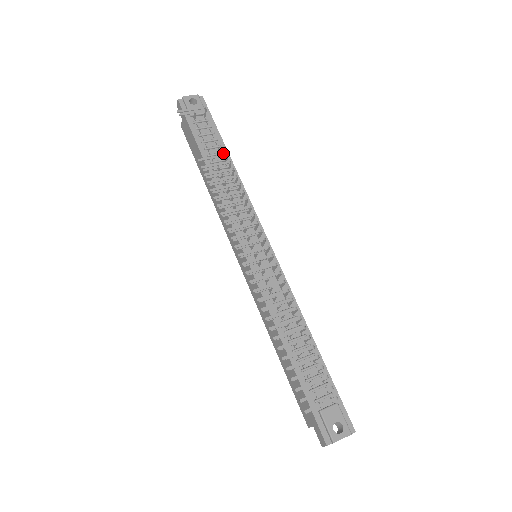
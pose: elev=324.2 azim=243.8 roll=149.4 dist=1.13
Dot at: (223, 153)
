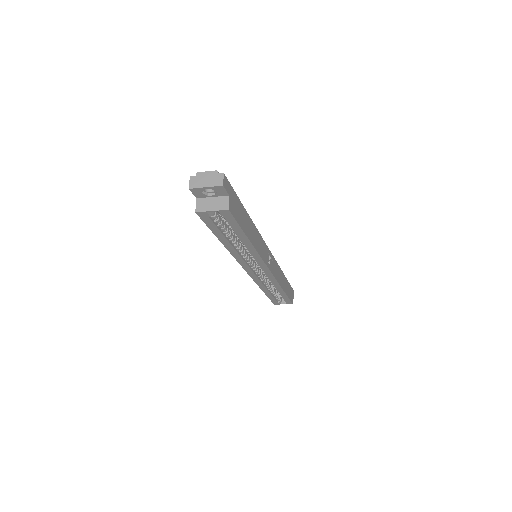
Dot at: occluded
